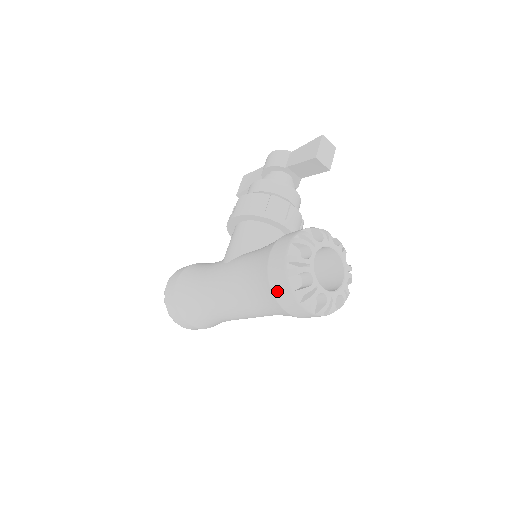
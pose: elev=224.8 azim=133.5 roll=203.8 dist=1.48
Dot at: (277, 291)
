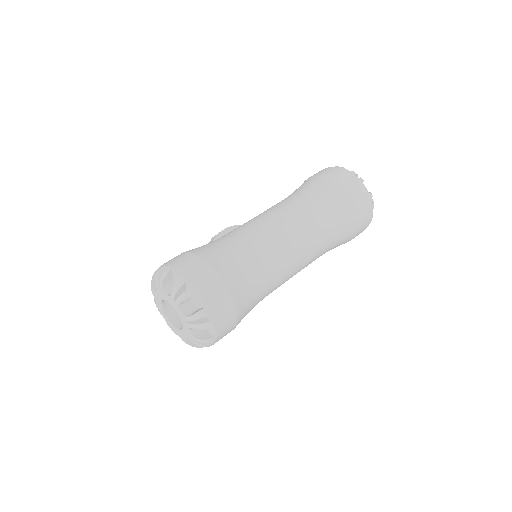
Dot at: (337, 176)
